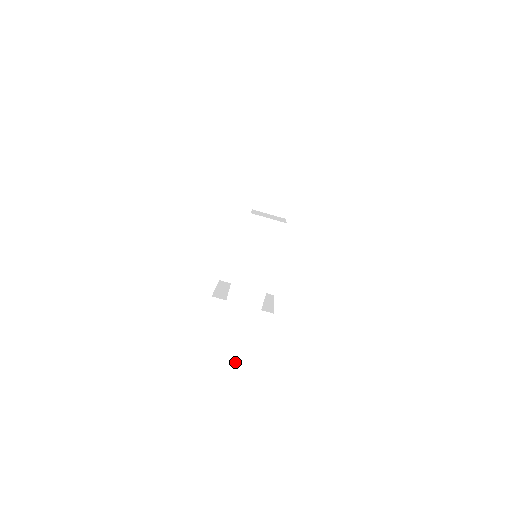
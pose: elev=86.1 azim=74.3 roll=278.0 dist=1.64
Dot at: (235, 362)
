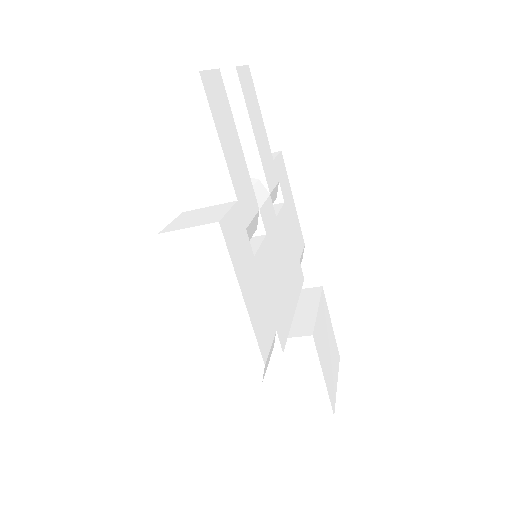
Dot at: (299, 414)
